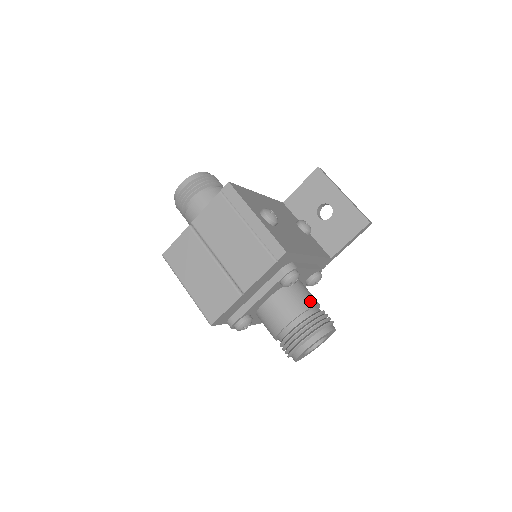
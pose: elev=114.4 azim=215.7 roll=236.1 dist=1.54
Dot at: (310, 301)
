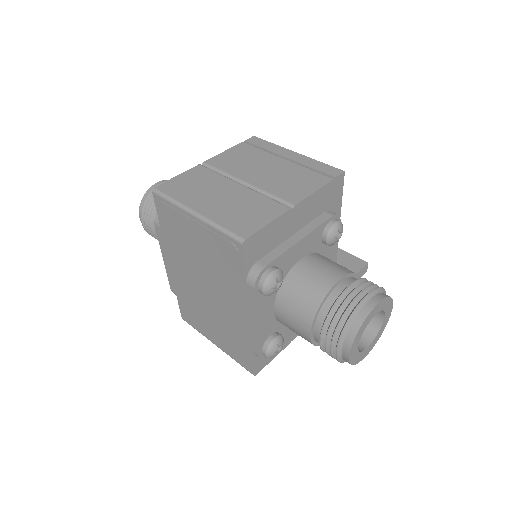
Dot at: occluded
